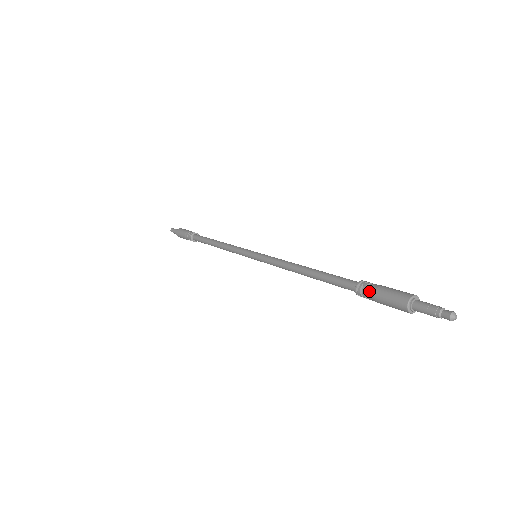
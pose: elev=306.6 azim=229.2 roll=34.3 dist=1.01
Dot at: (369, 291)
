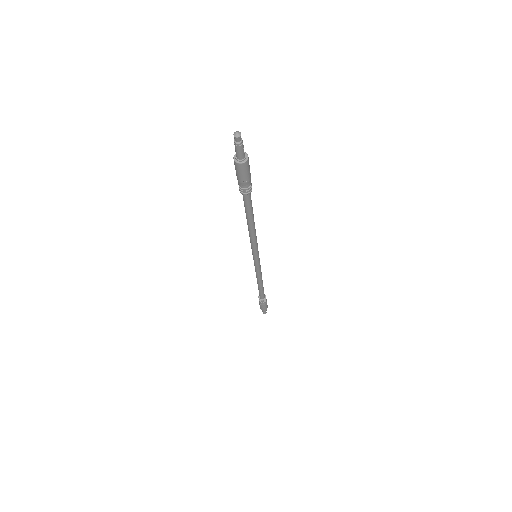
Dot at: occluded
